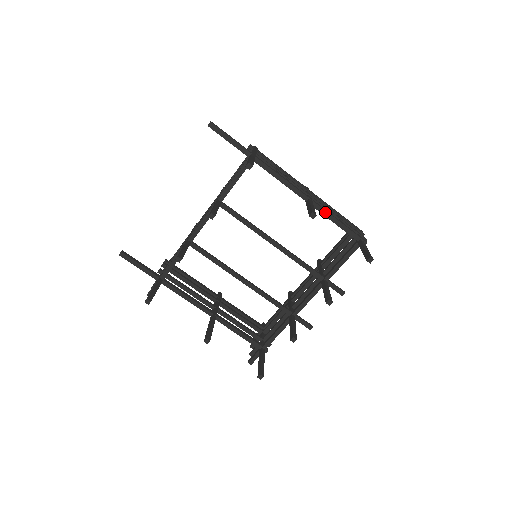
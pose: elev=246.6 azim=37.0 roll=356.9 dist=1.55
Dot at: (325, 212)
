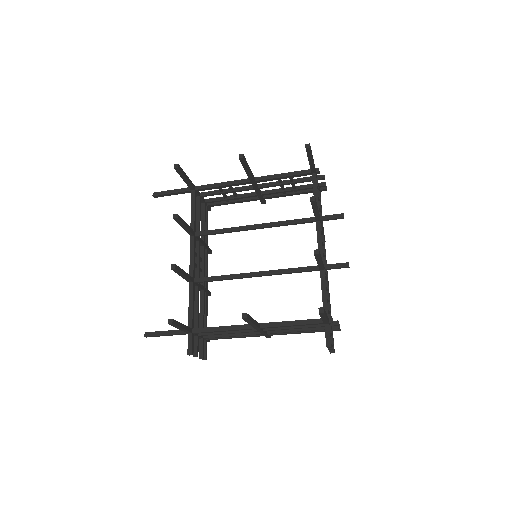
Dot at: (270, 176)
